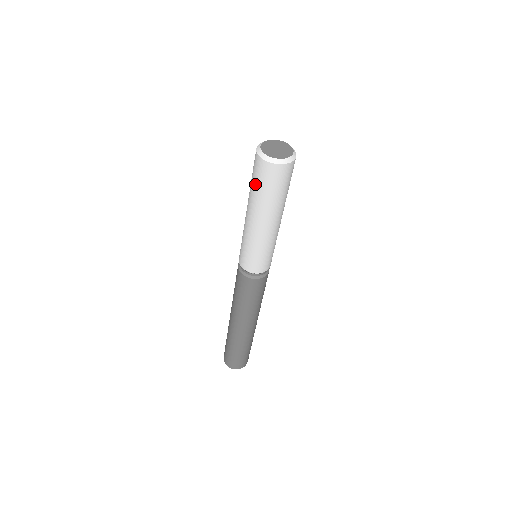
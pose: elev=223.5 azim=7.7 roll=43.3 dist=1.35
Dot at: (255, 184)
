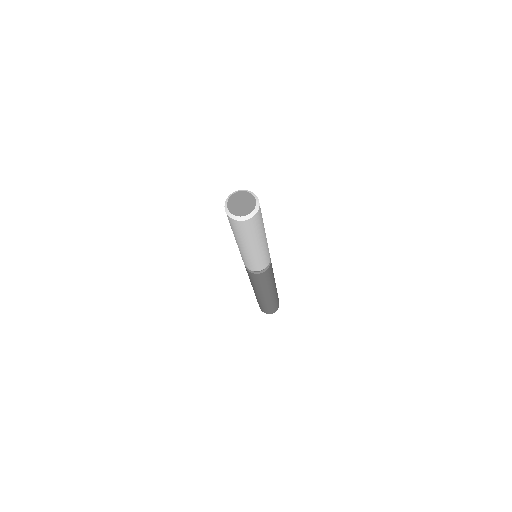
Dot at: occluded
